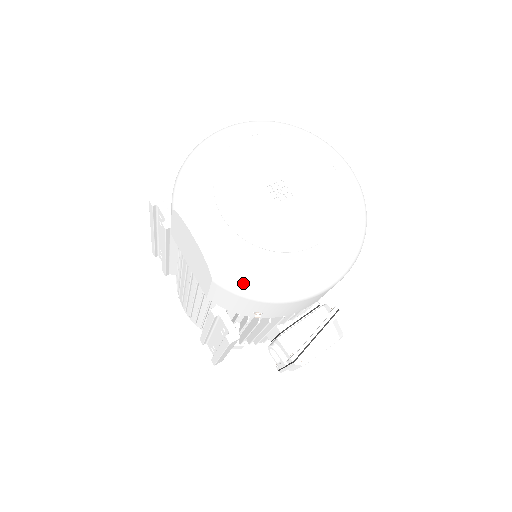
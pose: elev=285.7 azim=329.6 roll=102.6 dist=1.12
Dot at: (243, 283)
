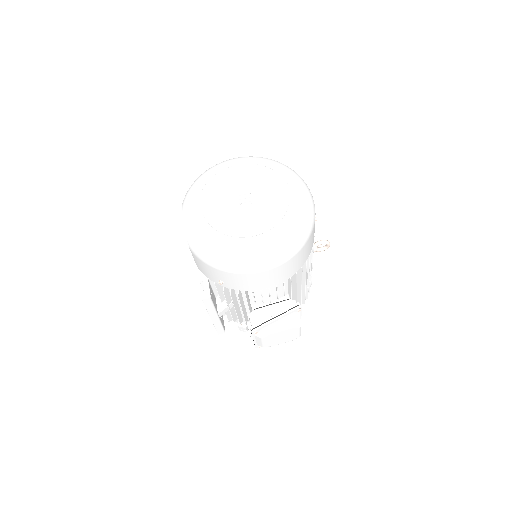
Dot at: (202, 251)
